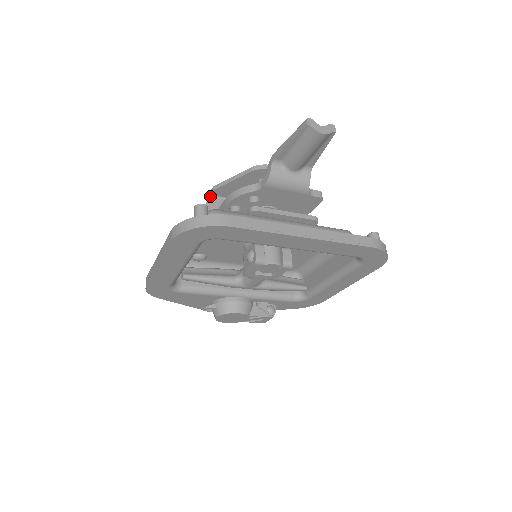
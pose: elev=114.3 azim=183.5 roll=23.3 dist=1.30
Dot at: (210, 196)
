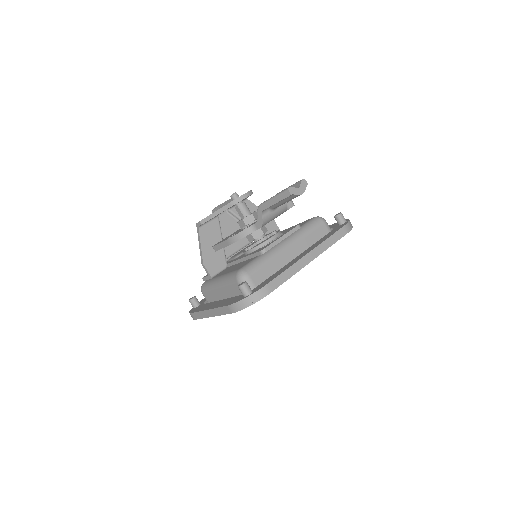
Dot at: (199, 227)
